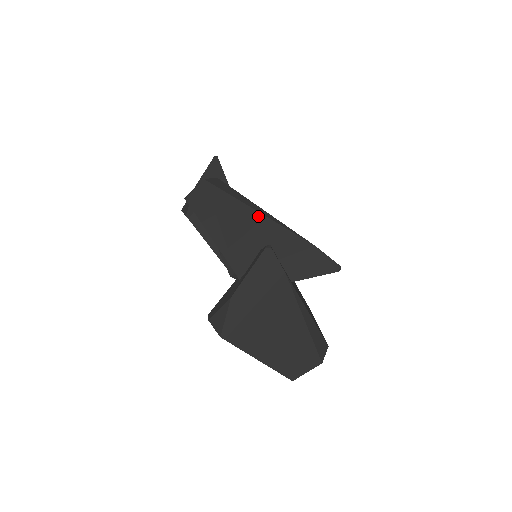
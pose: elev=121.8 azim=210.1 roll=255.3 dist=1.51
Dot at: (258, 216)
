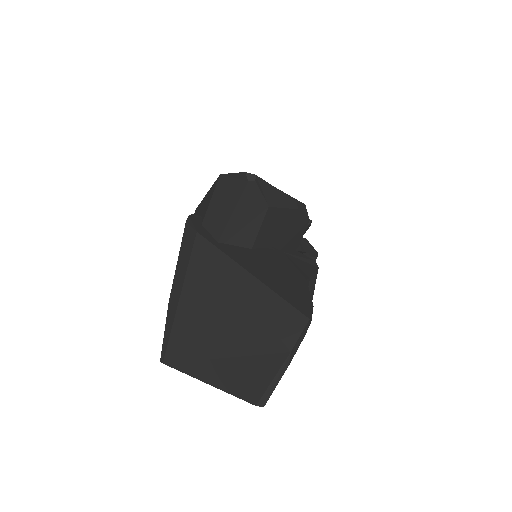
Dot at: (204, 199)
